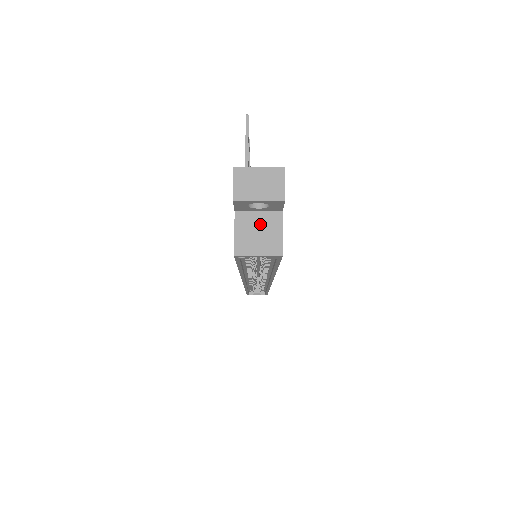
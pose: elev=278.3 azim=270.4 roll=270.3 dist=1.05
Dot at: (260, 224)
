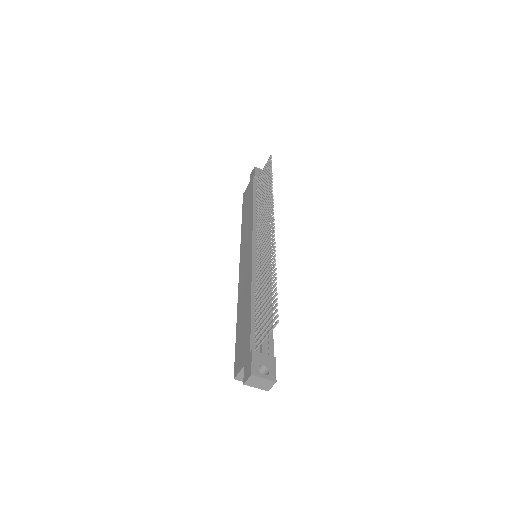
Dot at: occluded
